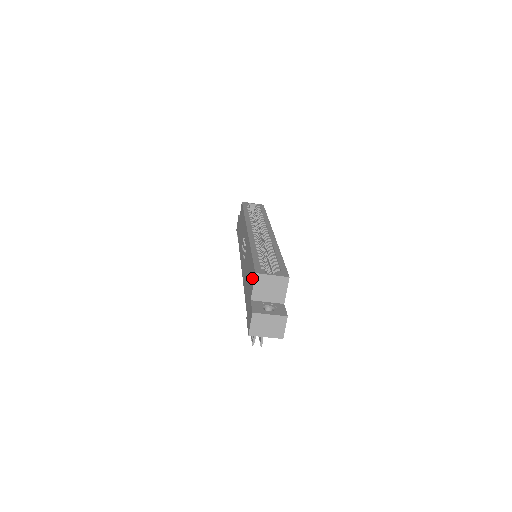
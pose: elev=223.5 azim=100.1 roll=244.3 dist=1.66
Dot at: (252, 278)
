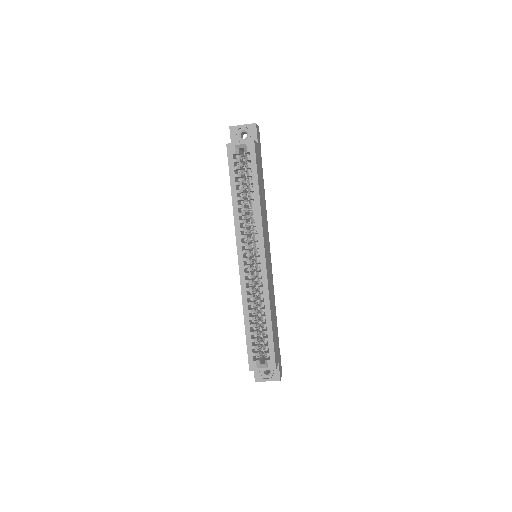
Dot at: occluded
